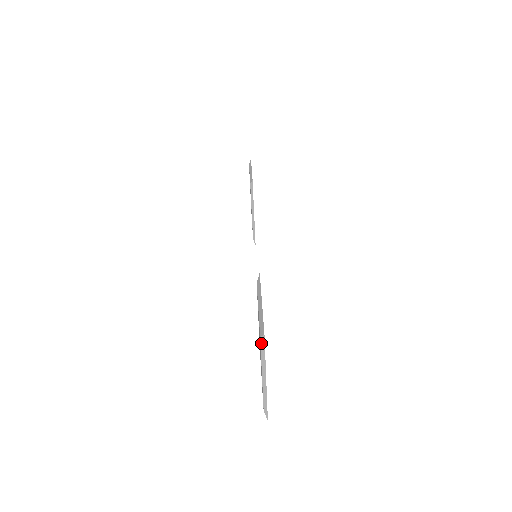
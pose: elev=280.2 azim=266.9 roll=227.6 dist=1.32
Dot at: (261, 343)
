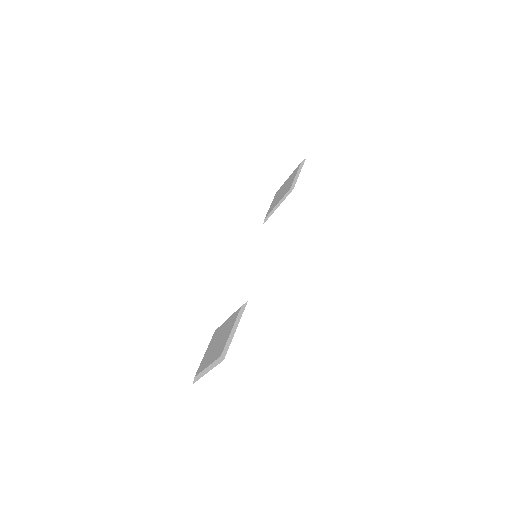
Dot at: (219, 359)
